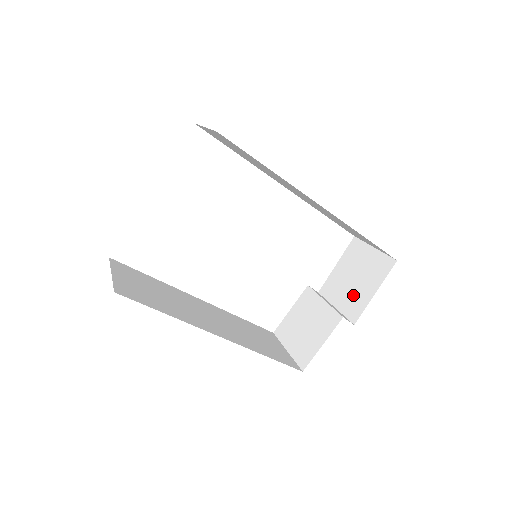
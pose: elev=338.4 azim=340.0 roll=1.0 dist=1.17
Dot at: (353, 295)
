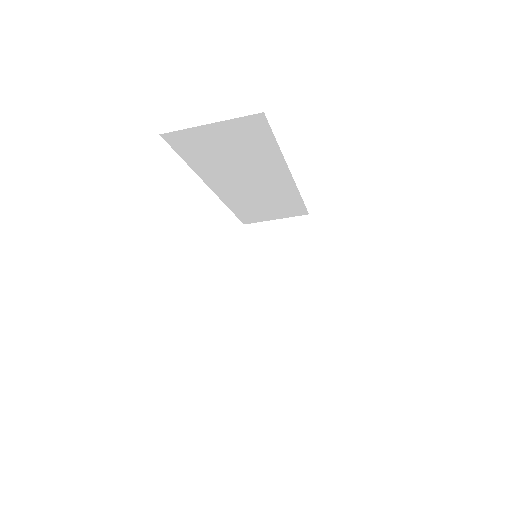
Dot at: (292, 263)
